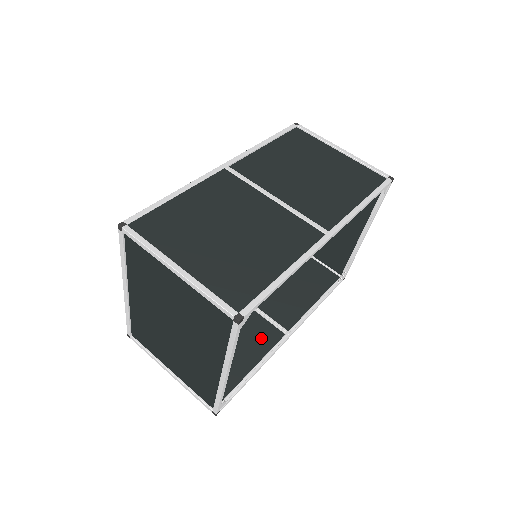
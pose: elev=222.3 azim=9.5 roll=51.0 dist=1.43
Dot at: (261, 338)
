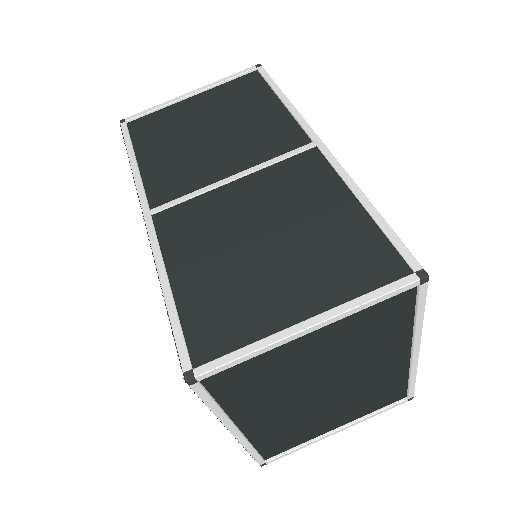
Dot at: occluded
